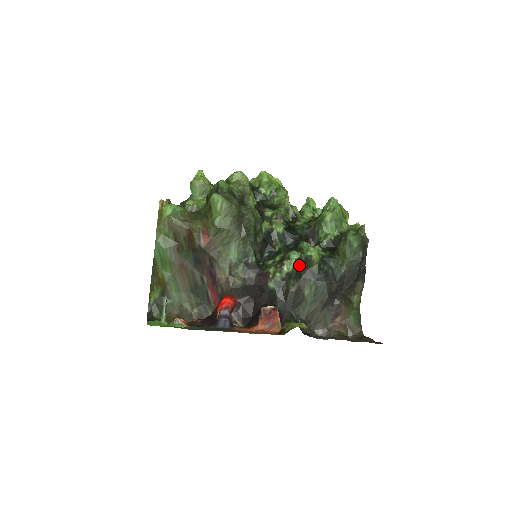
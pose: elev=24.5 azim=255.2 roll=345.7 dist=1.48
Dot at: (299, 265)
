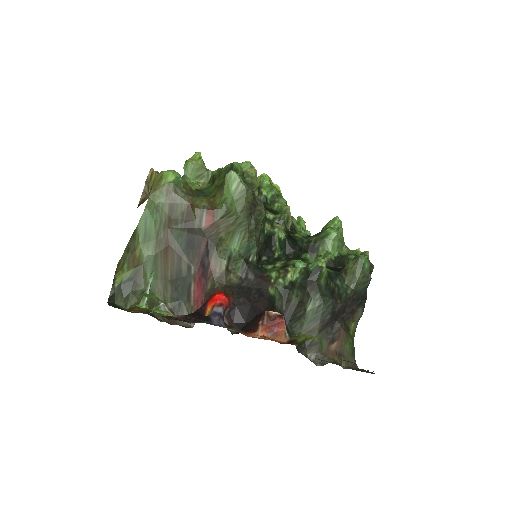
Dot at: (305, 275)
